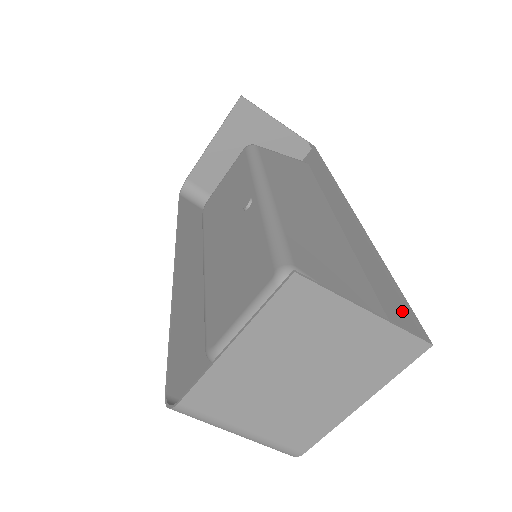
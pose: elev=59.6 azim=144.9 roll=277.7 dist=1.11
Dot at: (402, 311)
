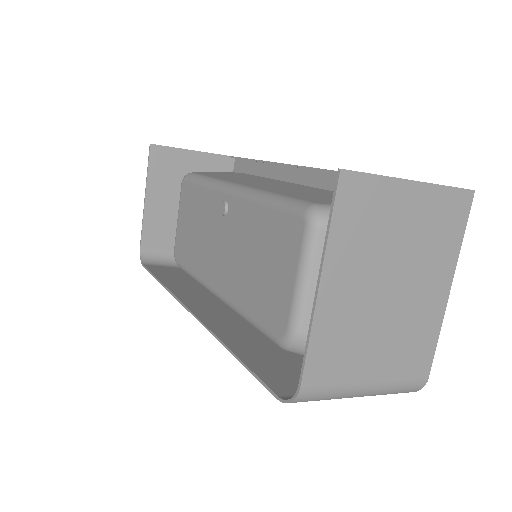
Dot at: occluded
